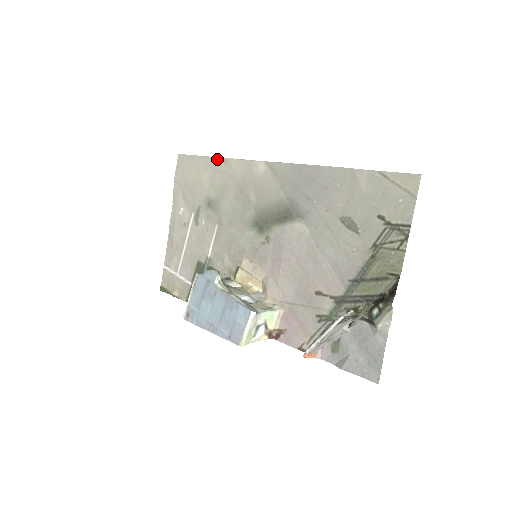
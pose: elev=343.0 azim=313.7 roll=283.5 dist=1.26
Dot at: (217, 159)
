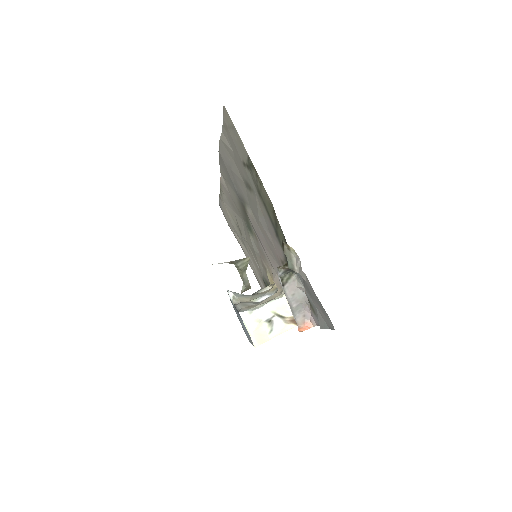
Dot at: (221, 193)
